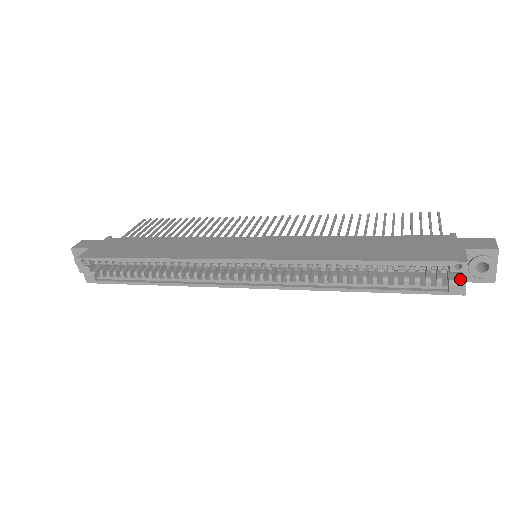
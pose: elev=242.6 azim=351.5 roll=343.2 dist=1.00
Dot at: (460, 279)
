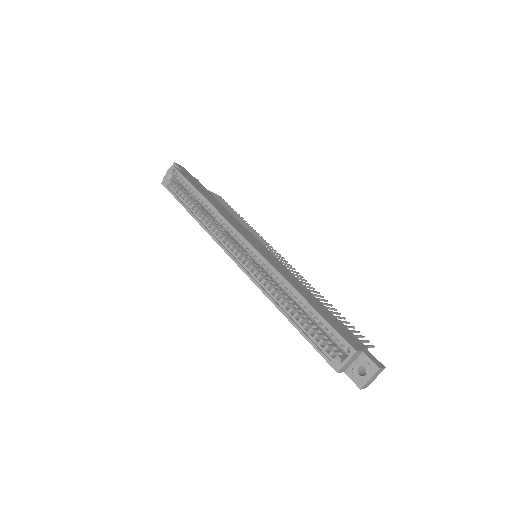
Dot at: (344, 360)
